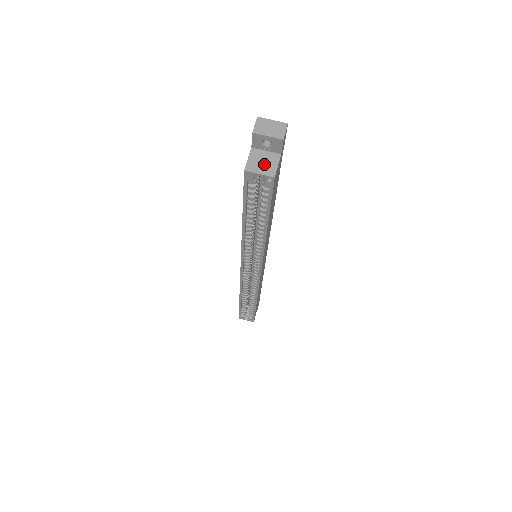
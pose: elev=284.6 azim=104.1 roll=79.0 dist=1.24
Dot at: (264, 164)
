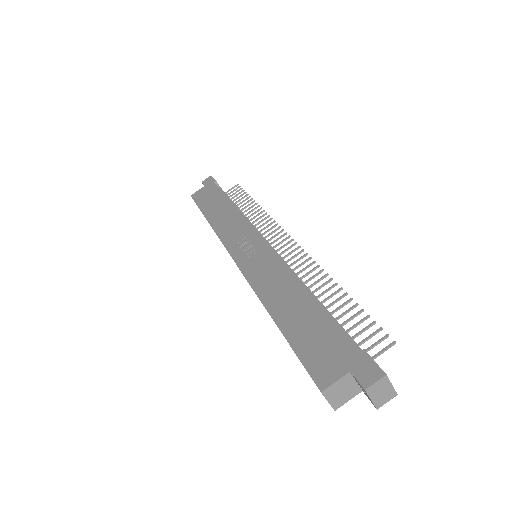
Dot at: (341, 394)
